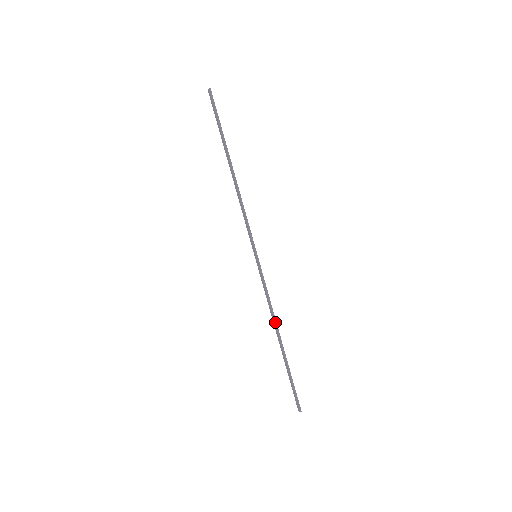
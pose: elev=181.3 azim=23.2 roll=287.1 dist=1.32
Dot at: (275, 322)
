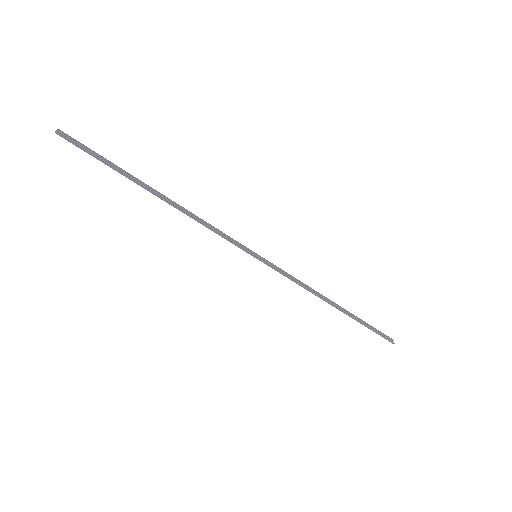
Dot at: (319, 297)
